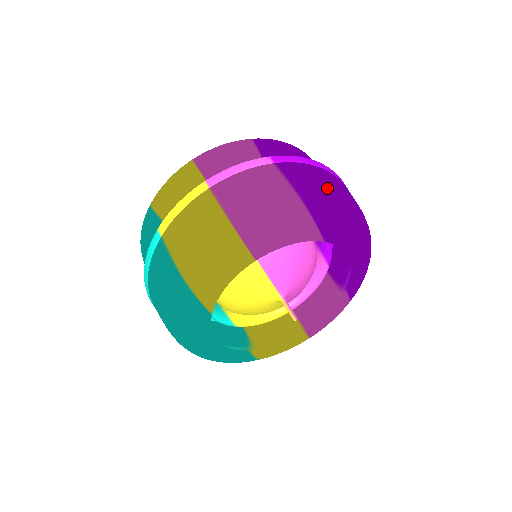
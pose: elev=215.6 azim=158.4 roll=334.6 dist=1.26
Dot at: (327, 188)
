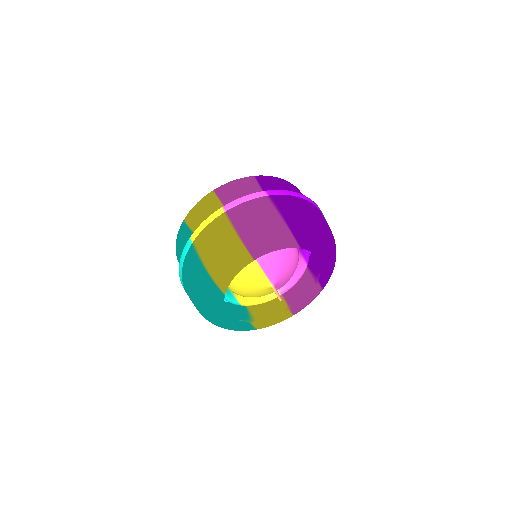
Dot at: (303, 213)
